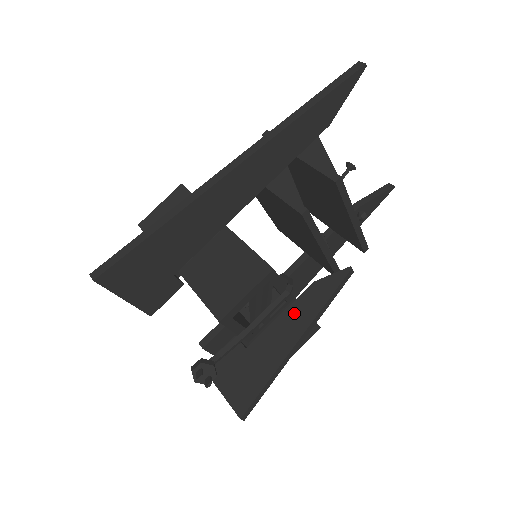
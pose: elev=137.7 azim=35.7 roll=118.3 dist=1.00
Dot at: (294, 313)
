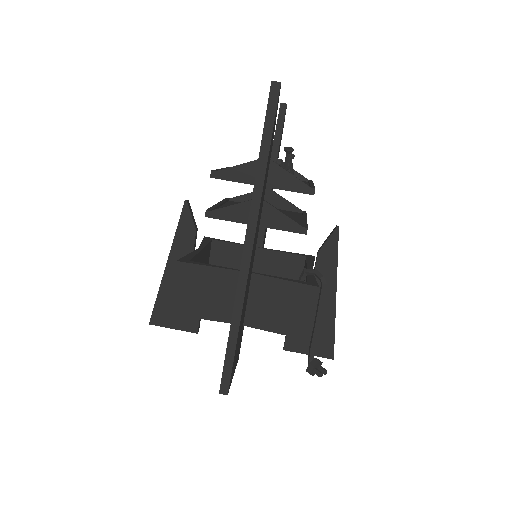
Dot at: occluded
